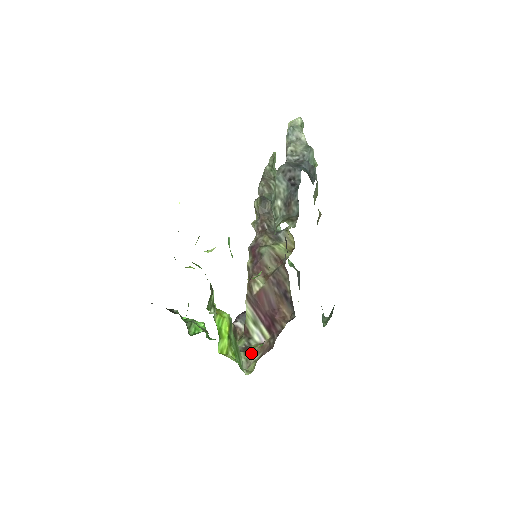
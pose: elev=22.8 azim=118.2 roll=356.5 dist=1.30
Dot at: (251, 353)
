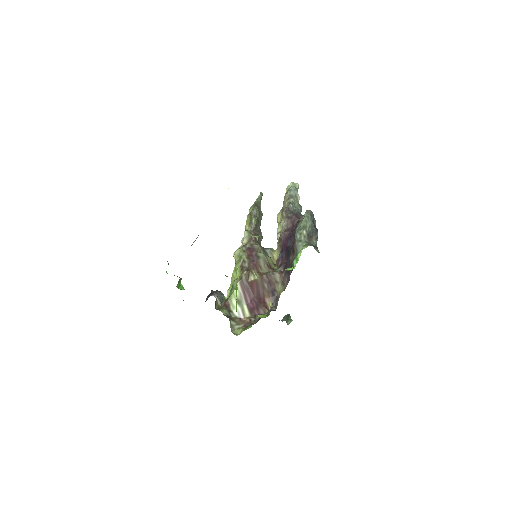
Dot at: (234, 322)
